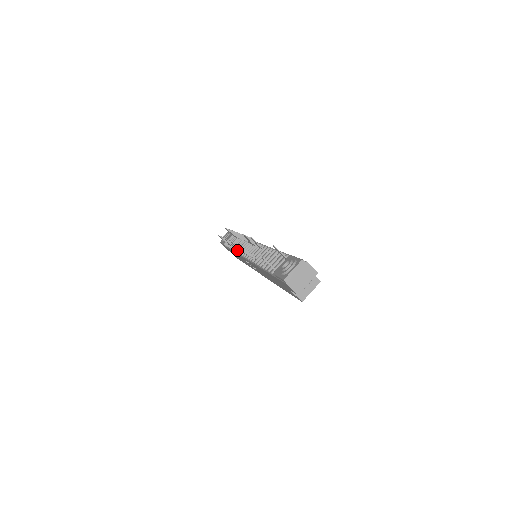
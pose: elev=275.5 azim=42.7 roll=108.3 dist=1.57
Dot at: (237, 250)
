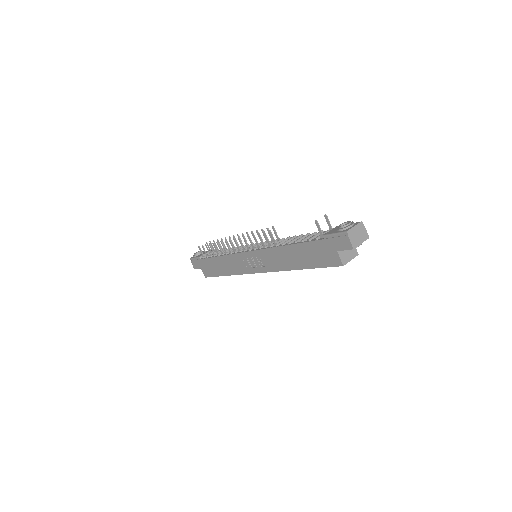
Dot at: (232, 251)
